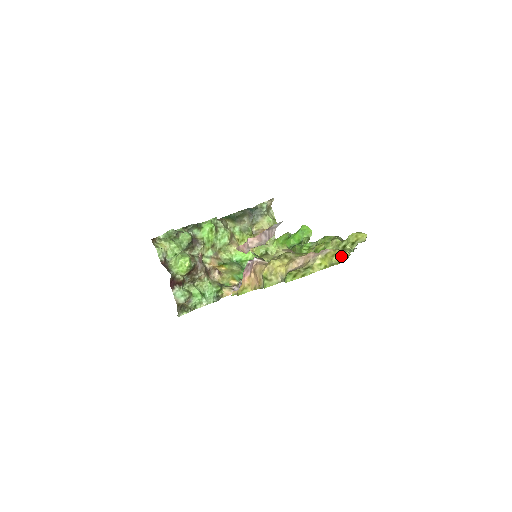
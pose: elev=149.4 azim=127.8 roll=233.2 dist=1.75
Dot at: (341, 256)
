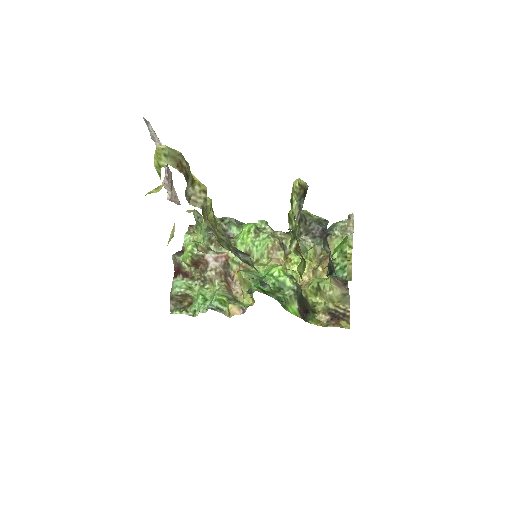
Dot at: (156, 150)
